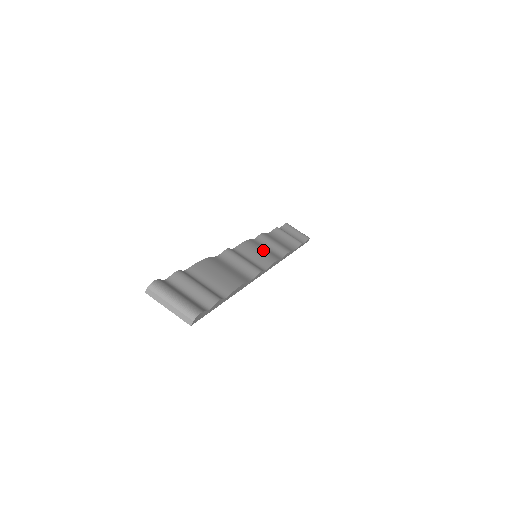
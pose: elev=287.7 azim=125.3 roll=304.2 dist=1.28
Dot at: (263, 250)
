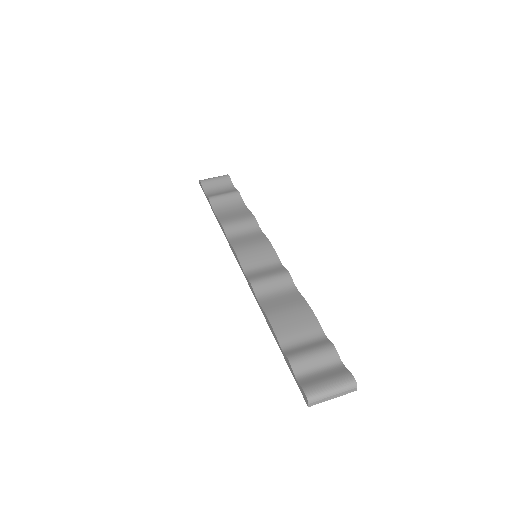
Dot at: (252, 244)
